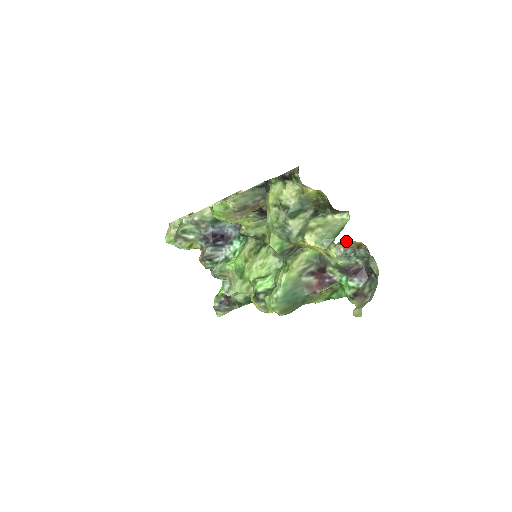
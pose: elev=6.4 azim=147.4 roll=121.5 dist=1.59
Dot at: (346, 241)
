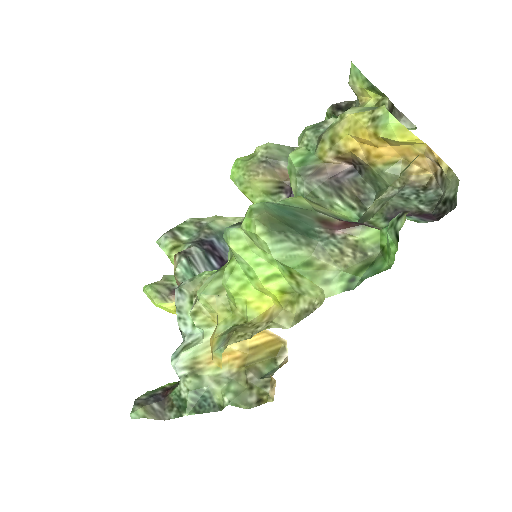
Dot at: (406, 169)
